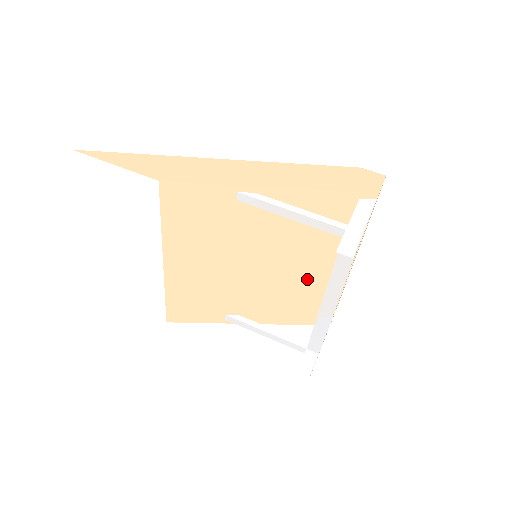
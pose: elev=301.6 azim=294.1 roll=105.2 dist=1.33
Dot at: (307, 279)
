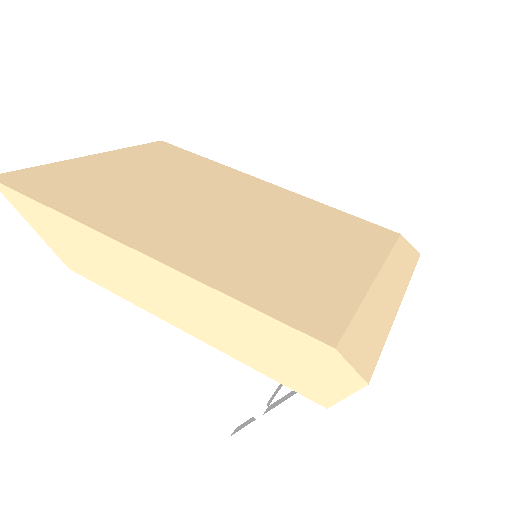
Dot at: occluded
